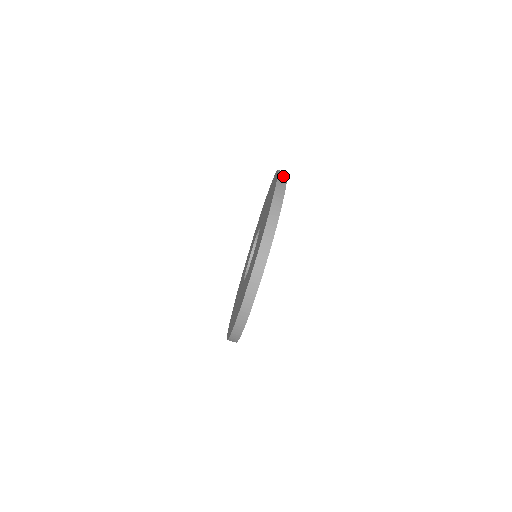
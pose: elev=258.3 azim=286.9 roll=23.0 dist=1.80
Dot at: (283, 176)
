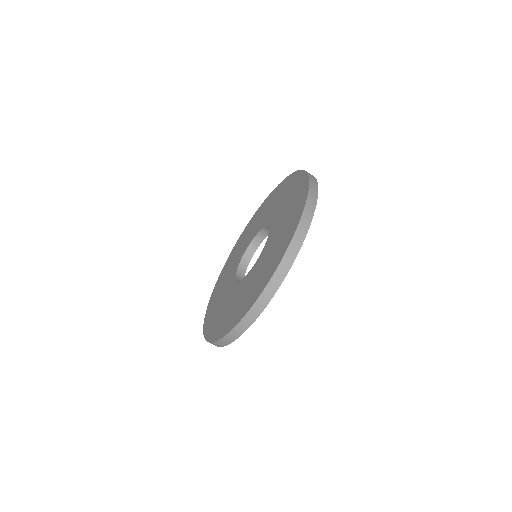
Dot at: (308, 218)
